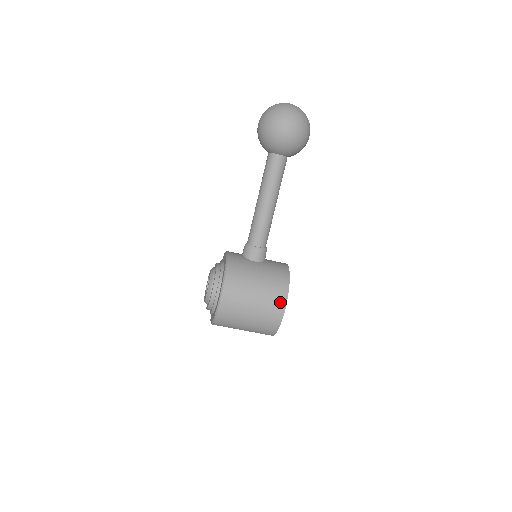
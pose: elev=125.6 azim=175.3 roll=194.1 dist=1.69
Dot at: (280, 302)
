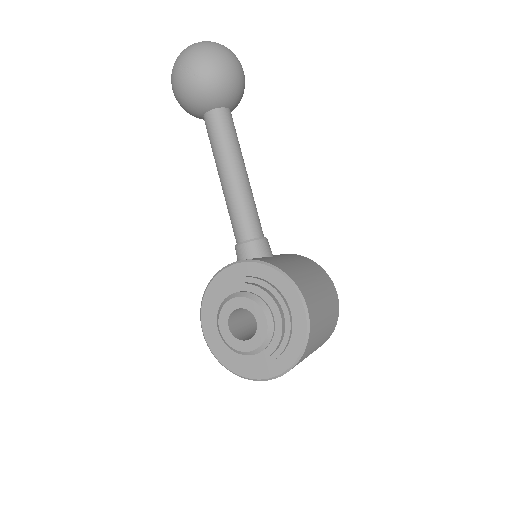
Dot at: (331, 285)
